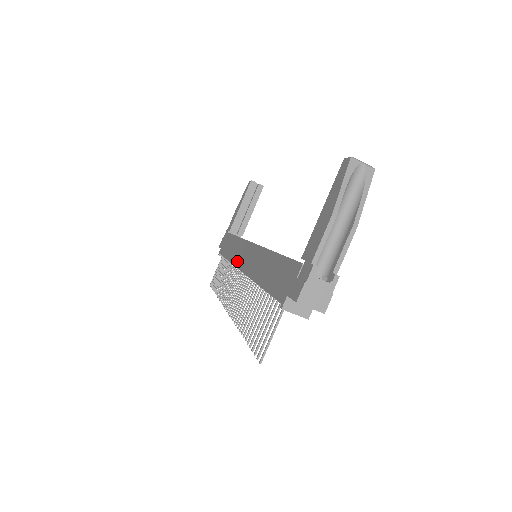
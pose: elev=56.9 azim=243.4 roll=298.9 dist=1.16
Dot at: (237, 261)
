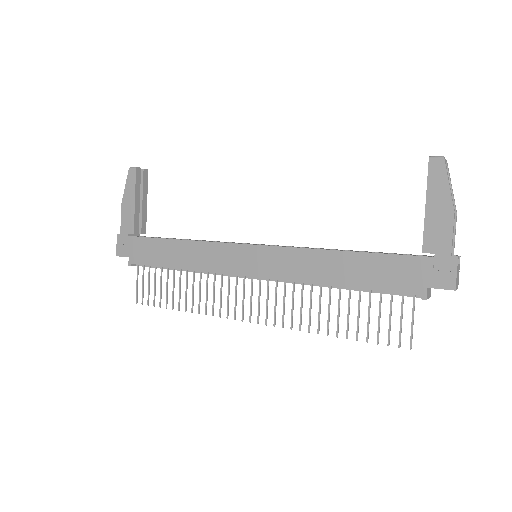
Dot at: (226, 268)
